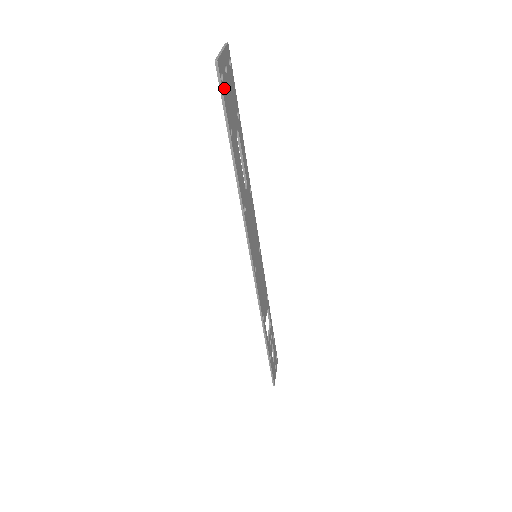
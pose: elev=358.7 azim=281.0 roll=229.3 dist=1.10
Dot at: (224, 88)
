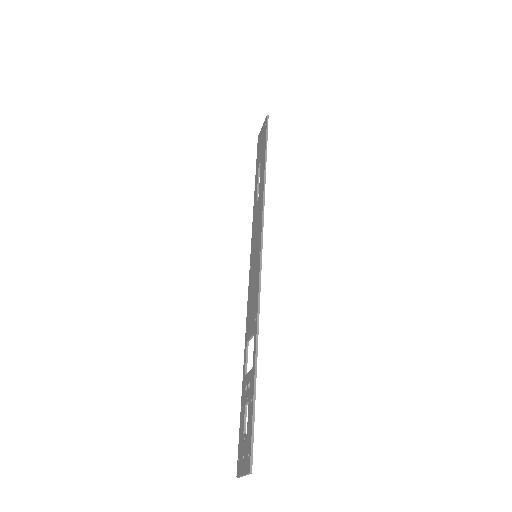
Dot at: occluded
